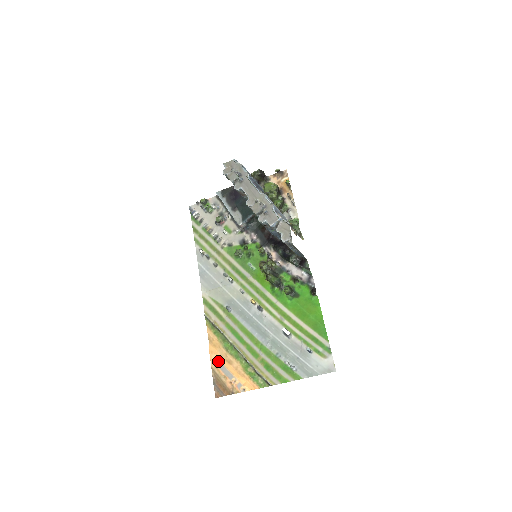
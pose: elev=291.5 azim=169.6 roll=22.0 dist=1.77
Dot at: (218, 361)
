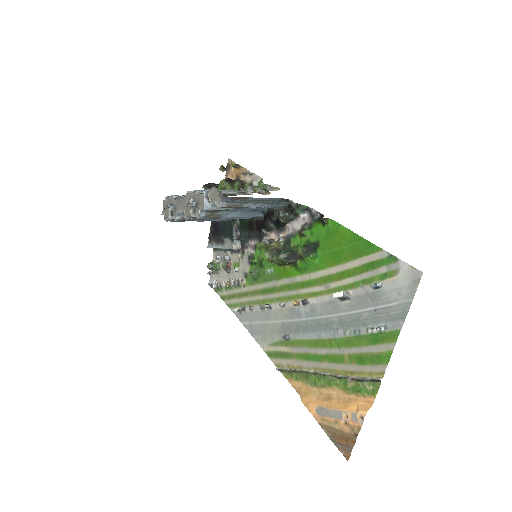
Dot at: (318, 409)
